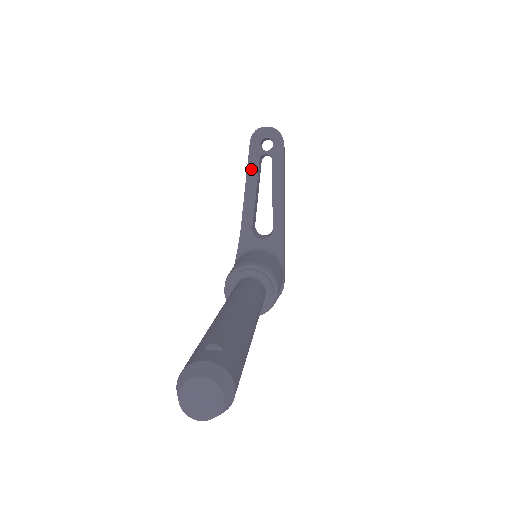
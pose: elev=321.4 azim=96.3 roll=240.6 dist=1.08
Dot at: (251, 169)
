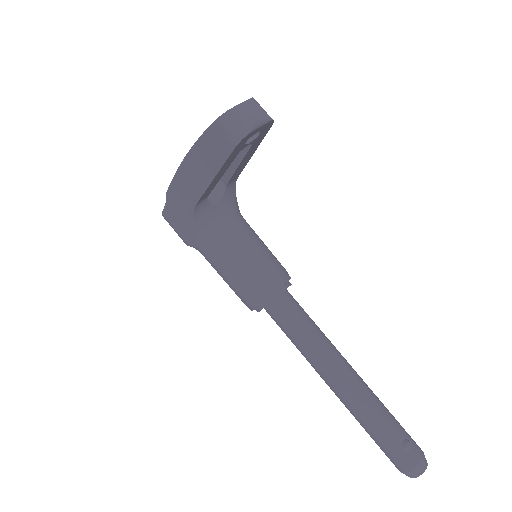
Dot at: (225, 166)
